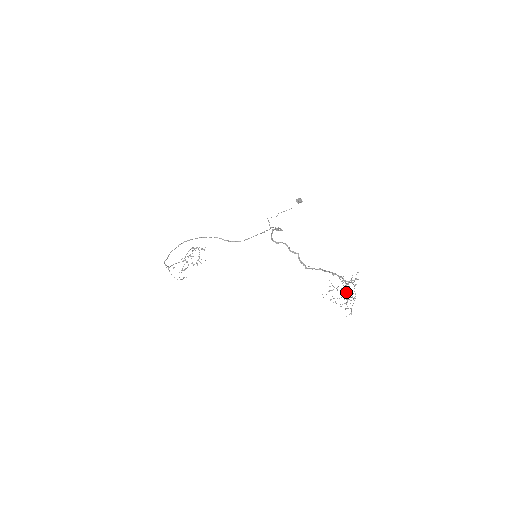
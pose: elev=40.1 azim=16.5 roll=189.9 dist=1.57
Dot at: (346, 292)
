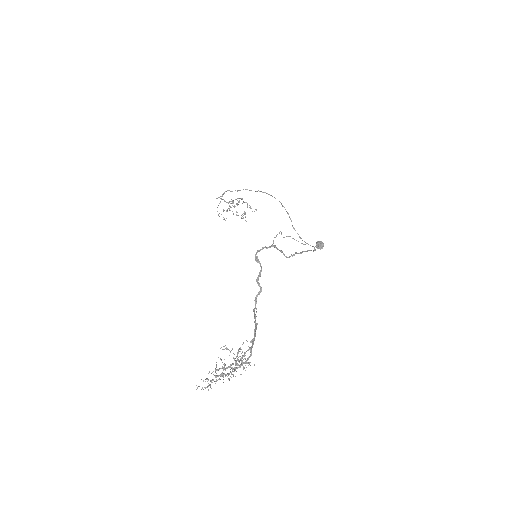
Dot at: (232, 368)
